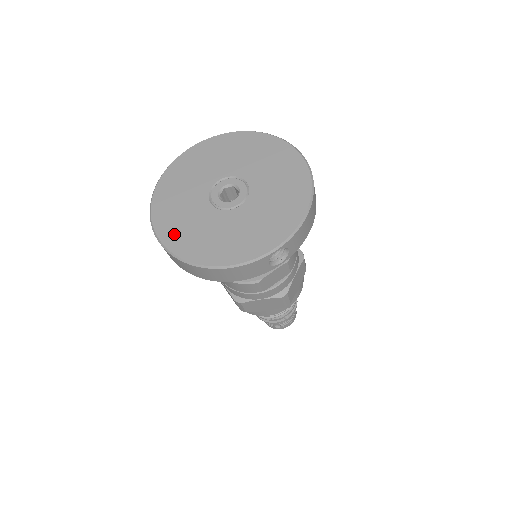
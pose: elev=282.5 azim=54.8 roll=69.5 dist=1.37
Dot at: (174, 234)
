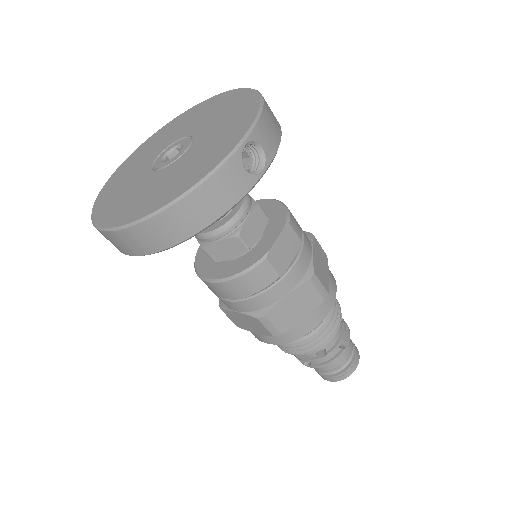
Dot at: (122, 213)
